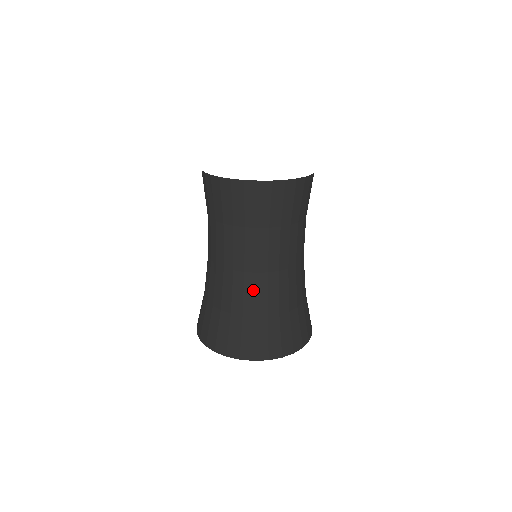
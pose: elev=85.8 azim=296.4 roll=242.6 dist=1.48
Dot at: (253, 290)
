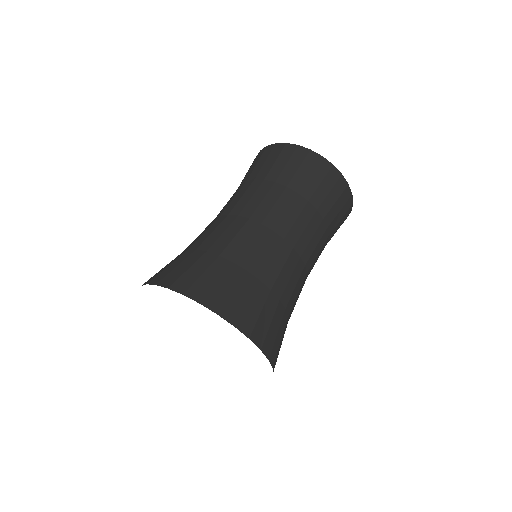
Dot at: (235, 232)
